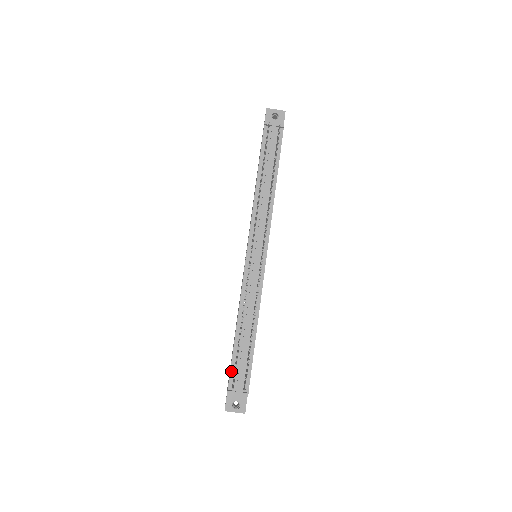
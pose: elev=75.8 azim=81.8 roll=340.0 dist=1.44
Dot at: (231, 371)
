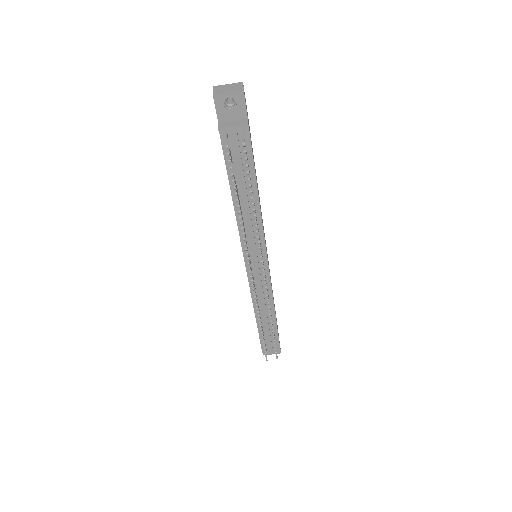
Dot at: (261, 341)
